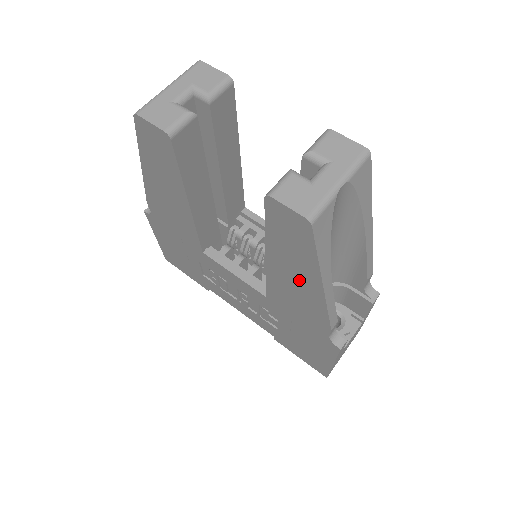
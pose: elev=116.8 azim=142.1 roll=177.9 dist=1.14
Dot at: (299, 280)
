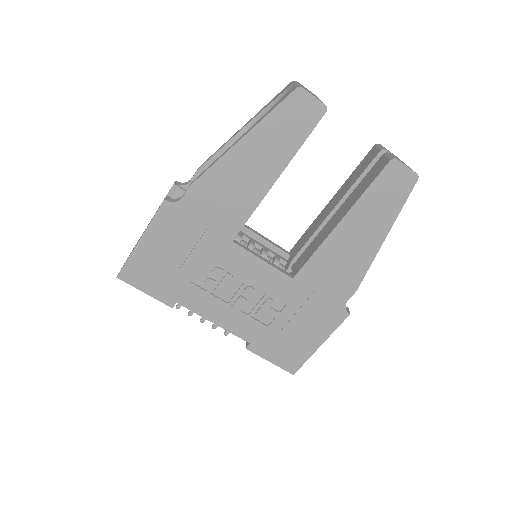
Dot at: (362, 239)
